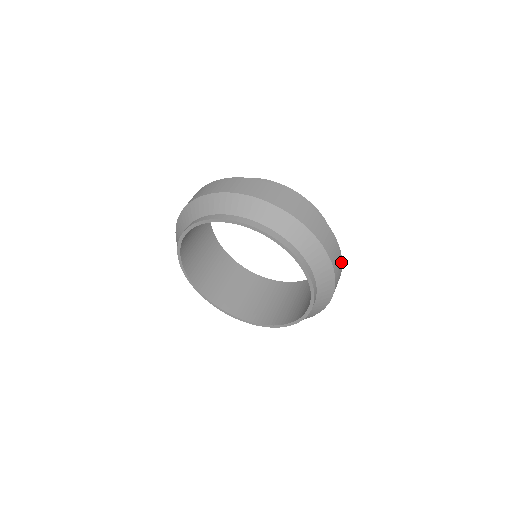
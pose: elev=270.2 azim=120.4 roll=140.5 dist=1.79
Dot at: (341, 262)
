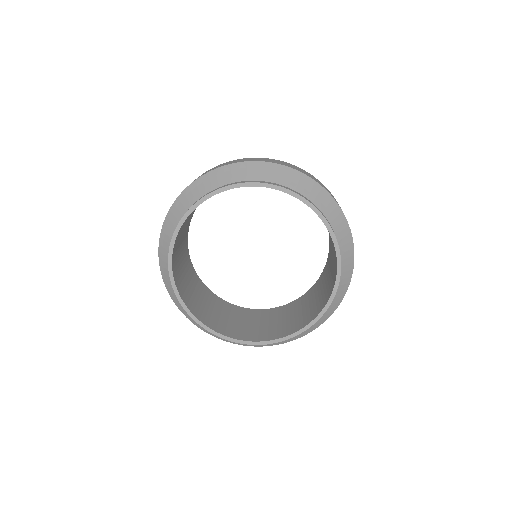
Dot at: occluded
